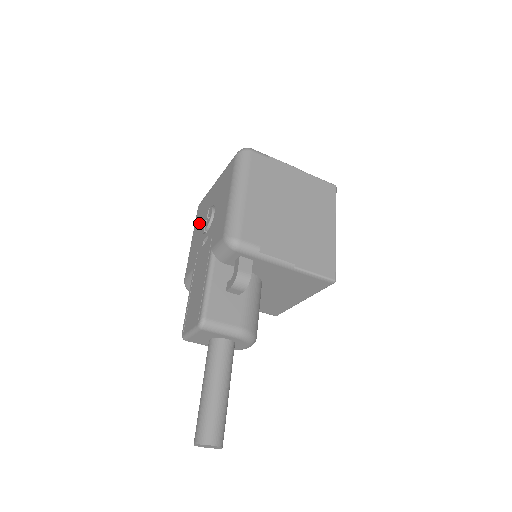
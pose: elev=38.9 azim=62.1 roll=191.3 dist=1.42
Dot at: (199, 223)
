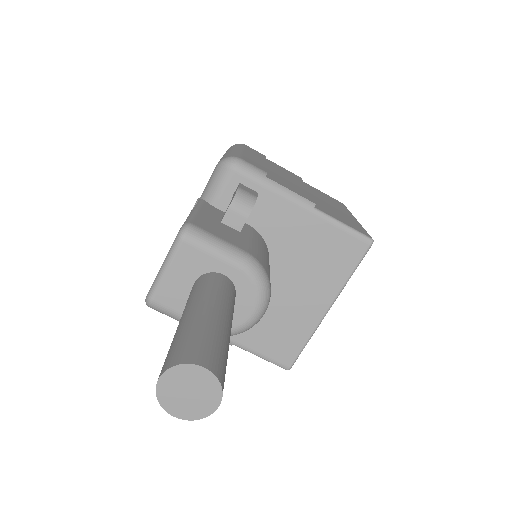
Dot at: occluded
